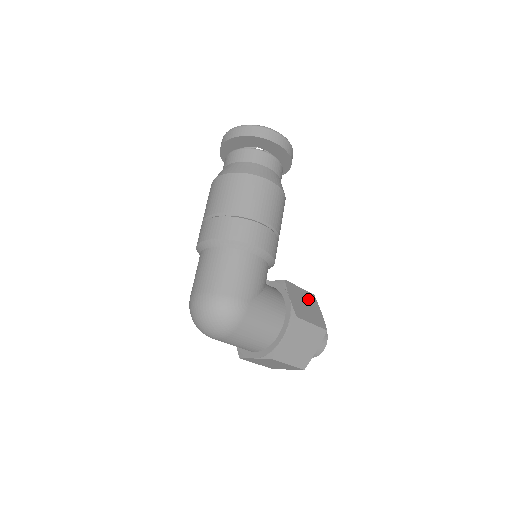
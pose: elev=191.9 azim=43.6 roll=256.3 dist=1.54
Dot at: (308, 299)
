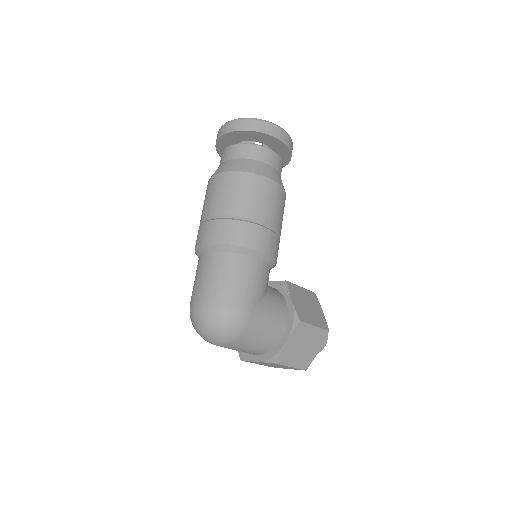
Dot at: (309, 299)
